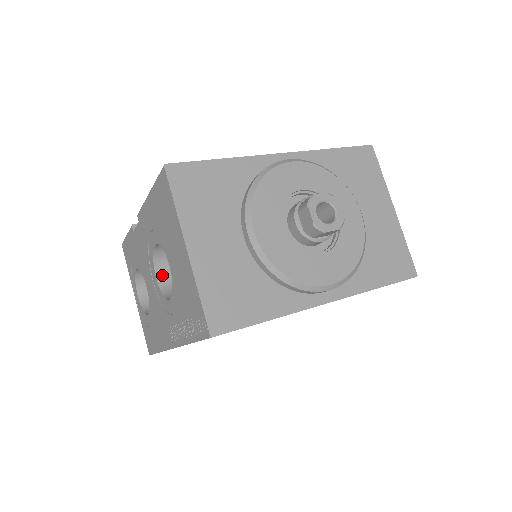
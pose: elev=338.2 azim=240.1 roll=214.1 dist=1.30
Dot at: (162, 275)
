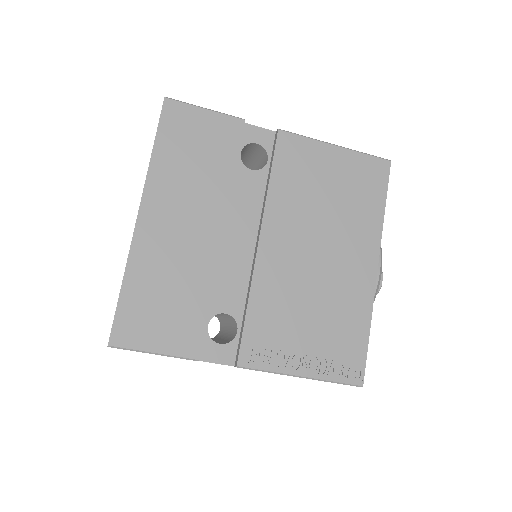
Dot at: occluded
